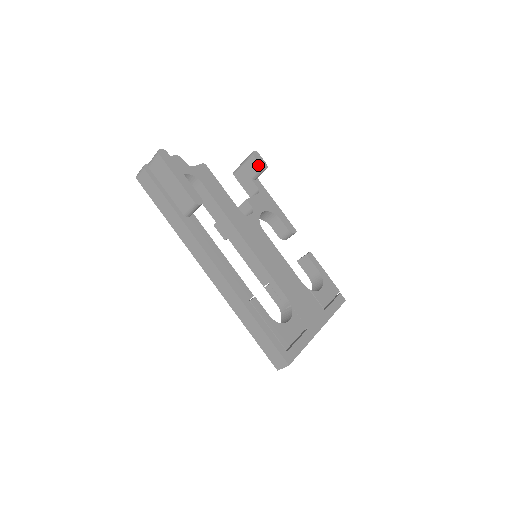
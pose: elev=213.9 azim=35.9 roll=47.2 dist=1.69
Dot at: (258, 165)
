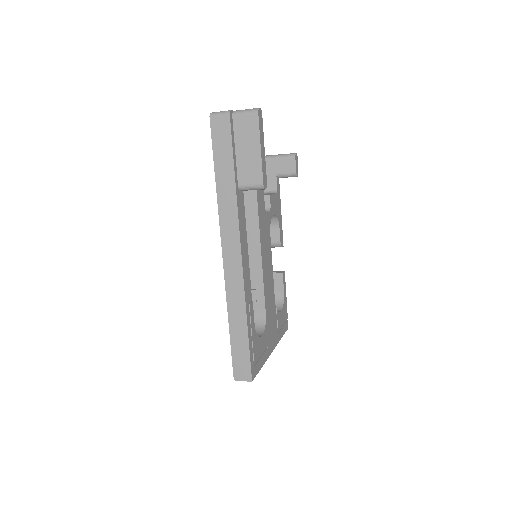
Dot at: (293, 169)
